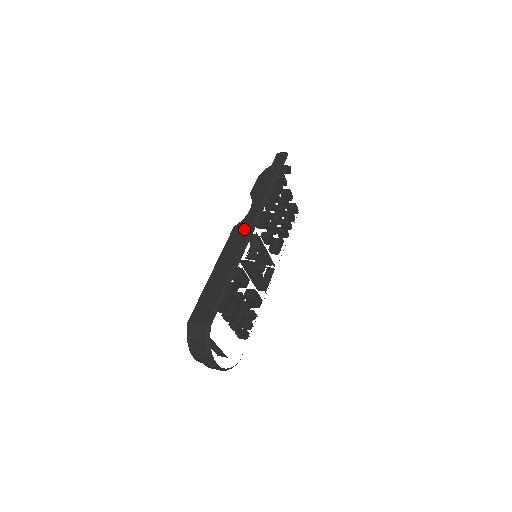
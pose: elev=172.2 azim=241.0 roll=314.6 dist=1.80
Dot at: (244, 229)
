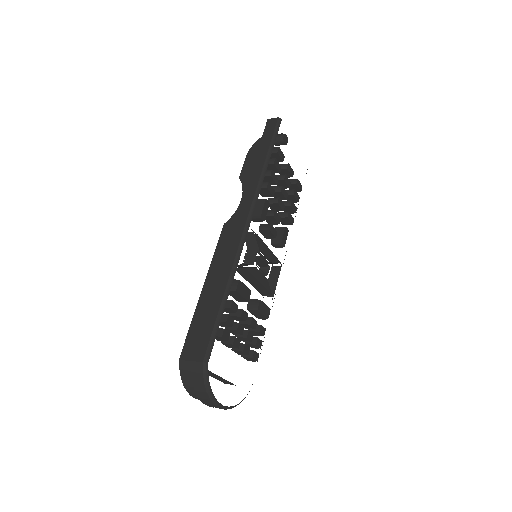
Dot at: (236, 228)
